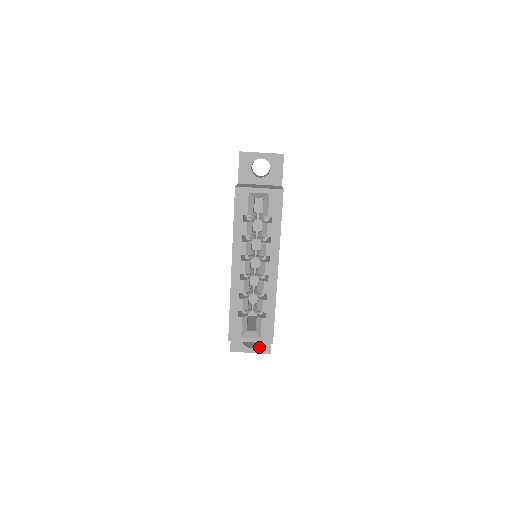
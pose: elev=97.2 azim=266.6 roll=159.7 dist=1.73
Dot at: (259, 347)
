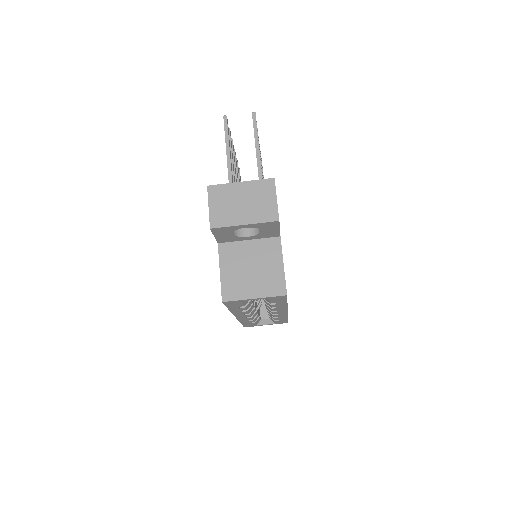
Dot at: occluded
